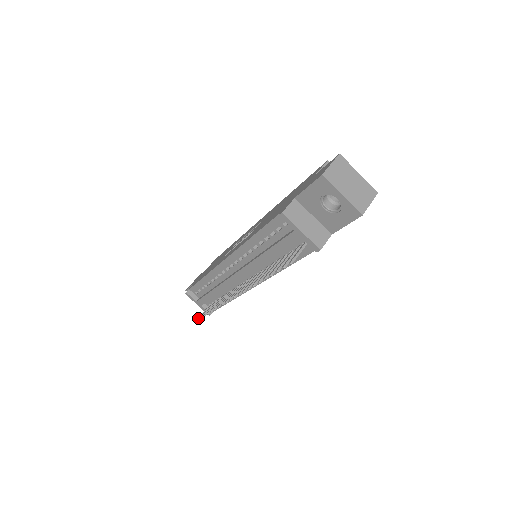
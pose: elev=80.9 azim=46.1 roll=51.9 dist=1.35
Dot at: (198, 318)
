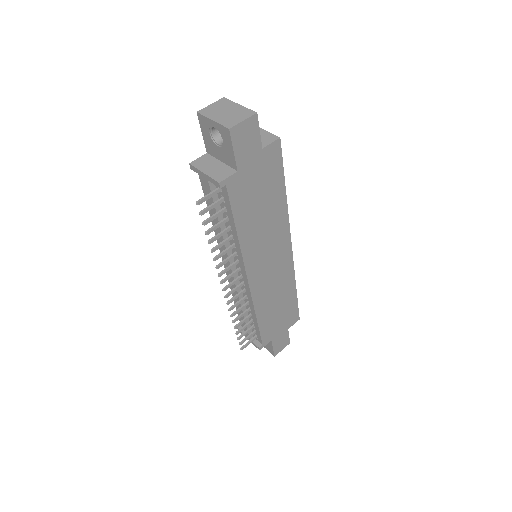
Dot at: occluded
